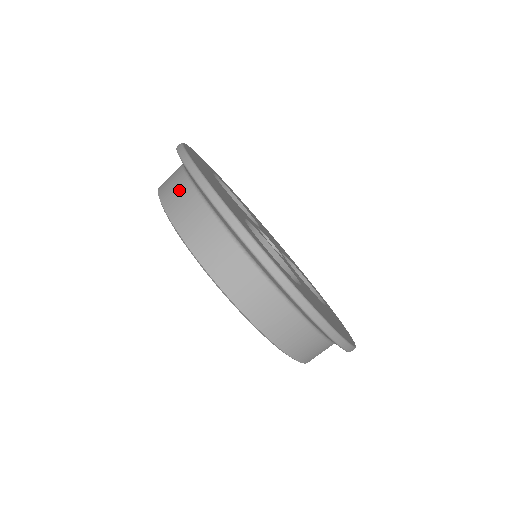
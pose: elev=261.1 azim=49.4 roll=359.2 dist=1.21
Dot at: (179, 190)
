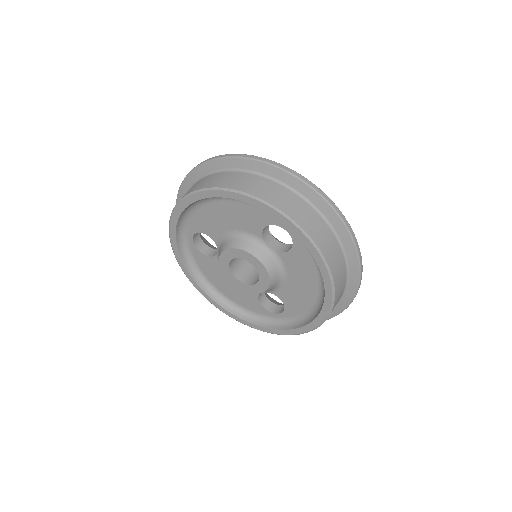
Dot at: (221, 177)
